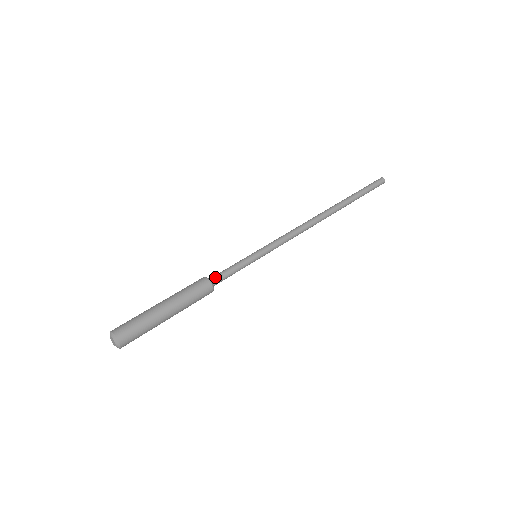
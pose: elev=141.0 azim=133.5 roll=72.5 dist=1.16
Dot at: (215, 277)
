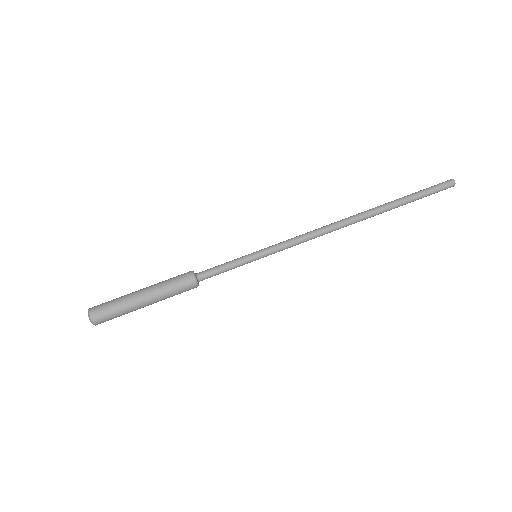
Dot at: (202, 272)
